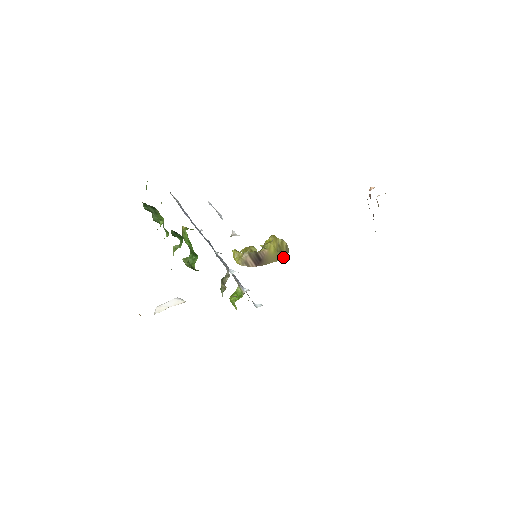
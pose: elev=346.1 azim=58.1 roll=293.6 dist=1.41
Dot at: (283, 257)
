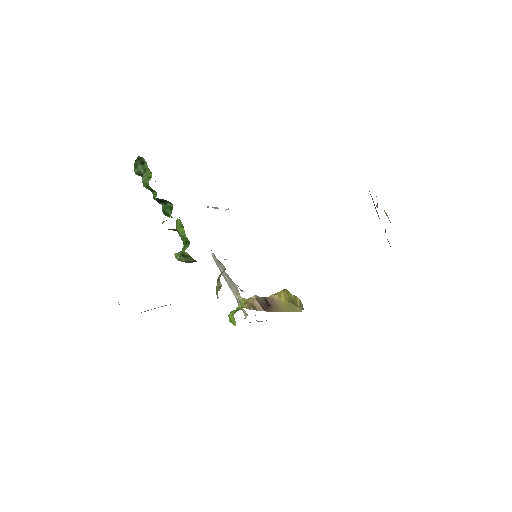
Dot at: (296, 310)
